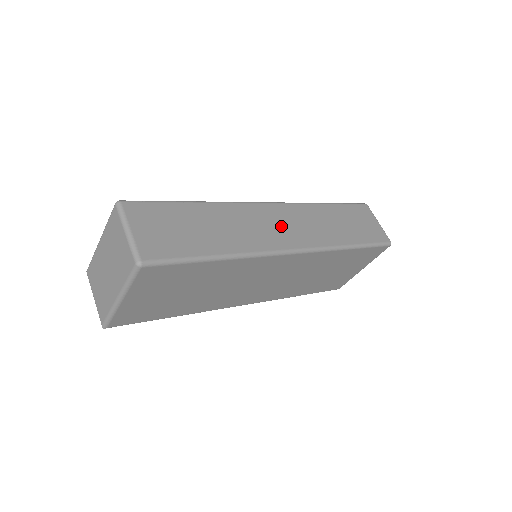
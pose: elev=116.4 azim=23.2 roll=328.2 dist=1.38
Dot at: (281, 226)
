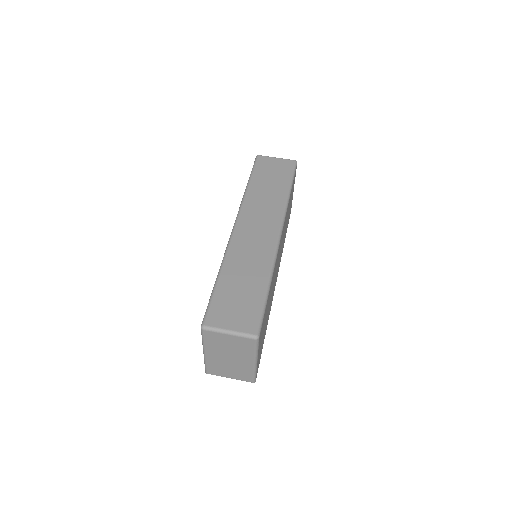
Dot at: (258, 229)
